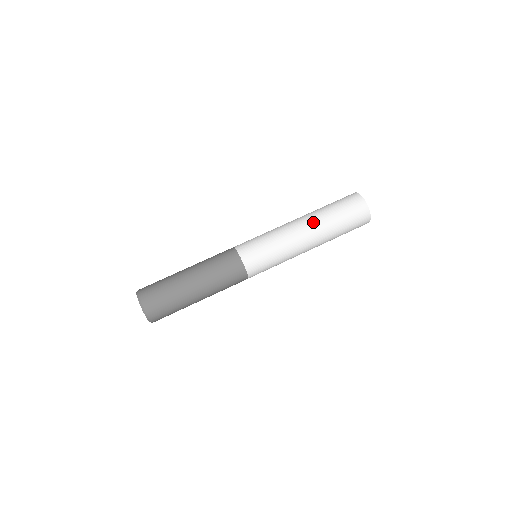
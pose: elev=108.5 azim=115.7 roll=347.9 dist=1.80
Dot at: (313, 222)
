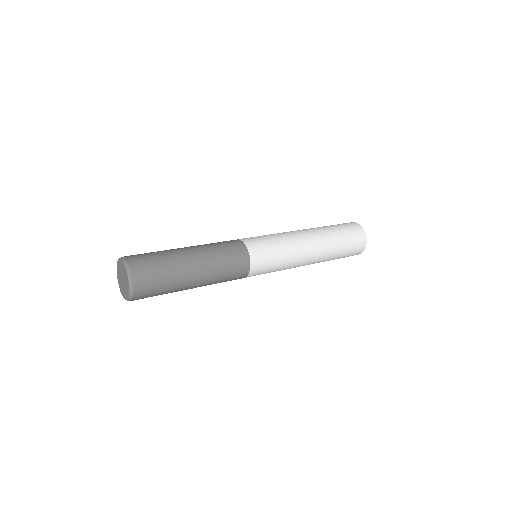
Dot at: occluded
